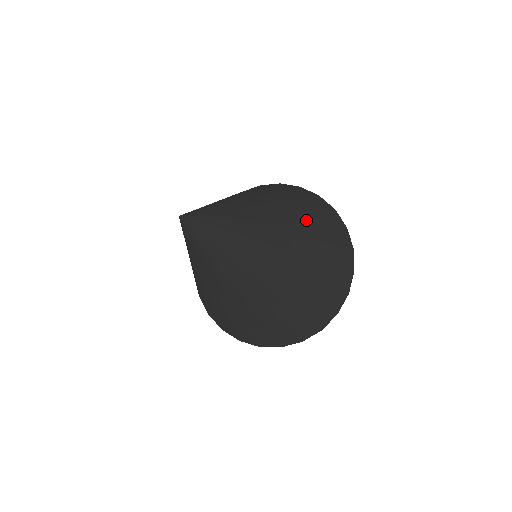
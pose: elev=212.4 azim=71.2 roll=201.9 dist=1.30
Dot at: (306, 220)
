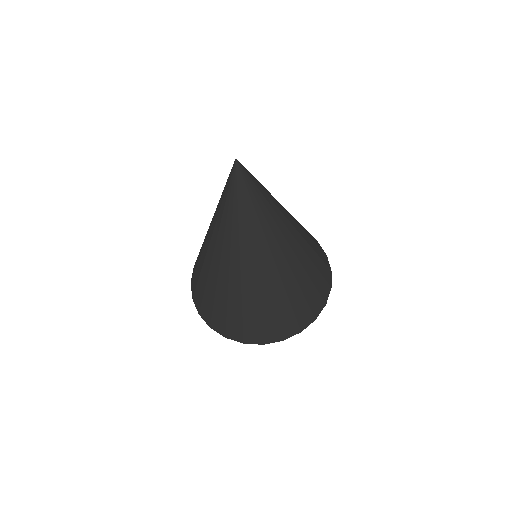
Dot at: (302, 228)
